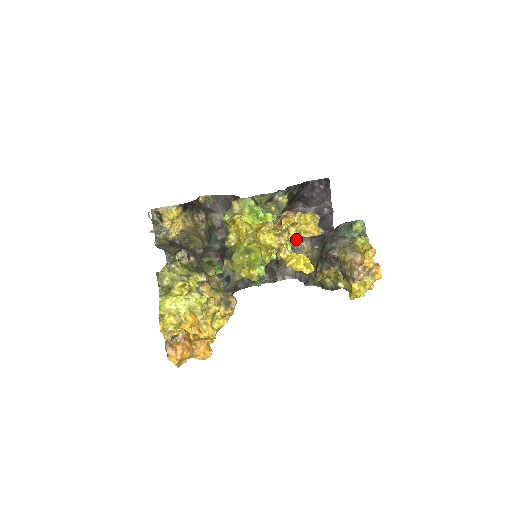
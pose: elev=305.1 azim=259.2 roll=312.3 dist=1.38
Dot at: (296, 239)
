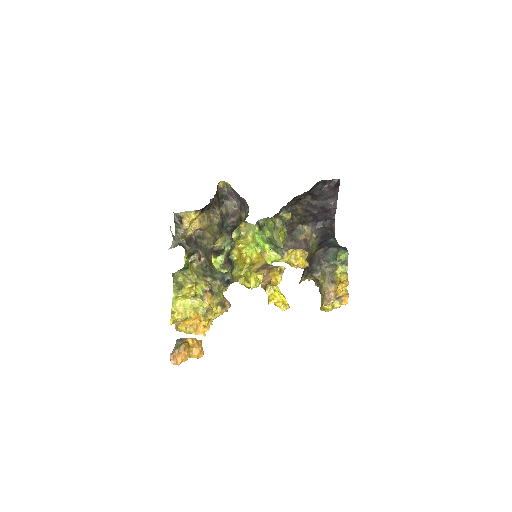
Dot at: (300, 222)
